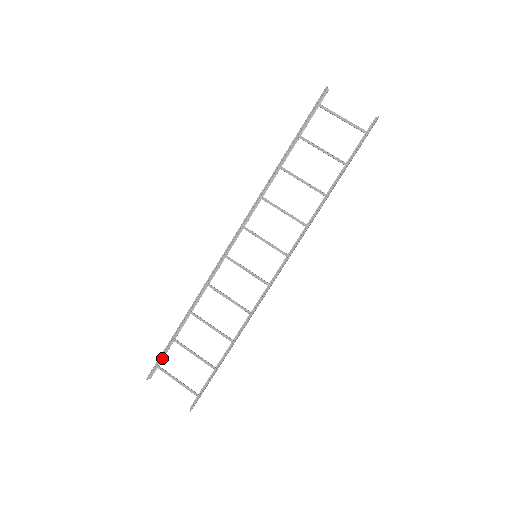
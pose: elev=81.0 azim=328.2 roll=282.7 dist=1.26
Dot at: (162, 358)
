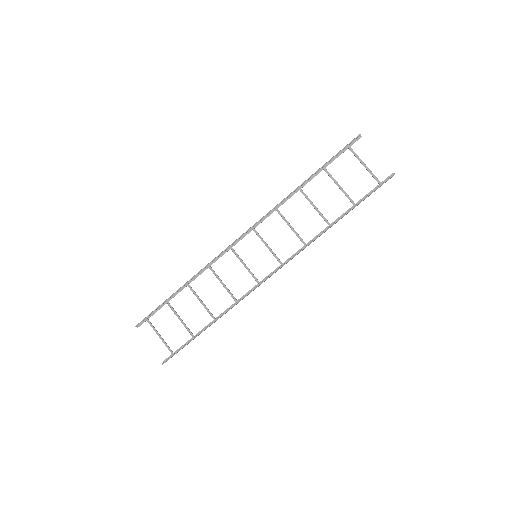
Dot at: (153, 314)
